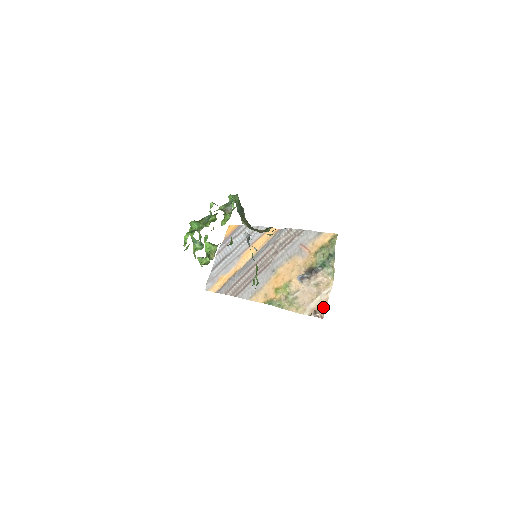
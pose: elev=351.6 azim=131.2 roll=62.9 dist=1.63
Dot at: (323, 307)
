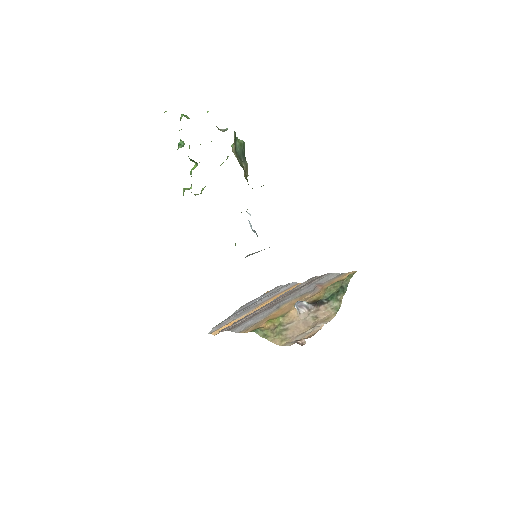
Dot at: (310, 336)
